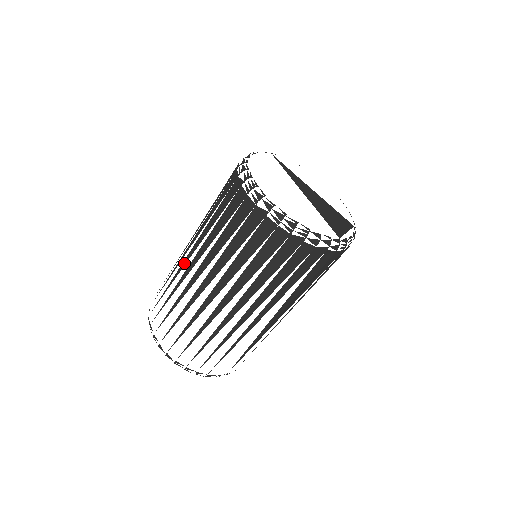
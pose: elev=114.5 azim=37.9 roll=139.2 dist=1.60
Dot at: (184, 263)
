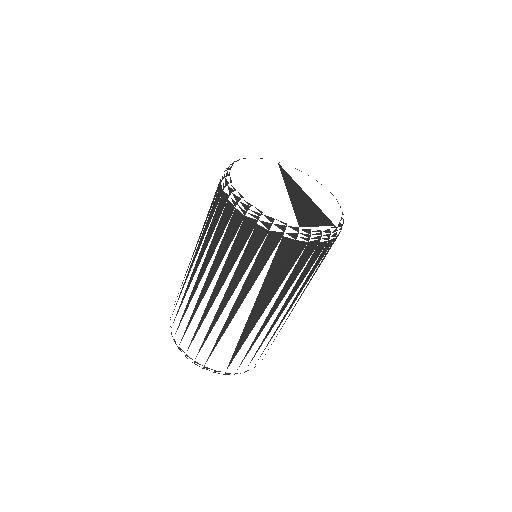
Dot at: occluded
